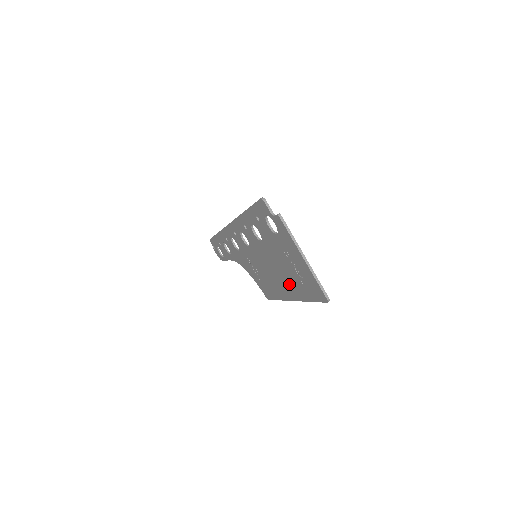
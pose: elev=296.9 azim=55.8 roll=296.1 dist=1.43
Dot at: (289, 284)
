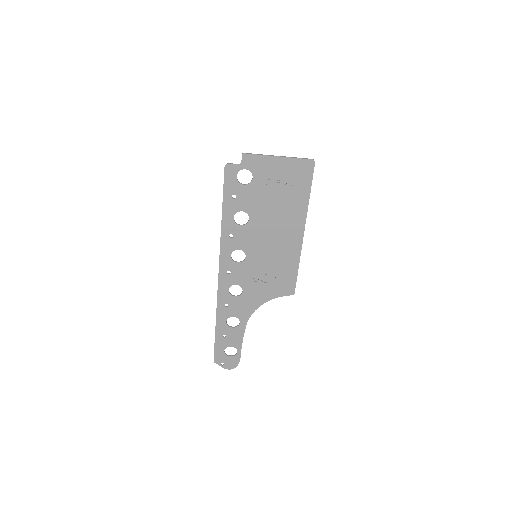
Dot at: (290, 216)
